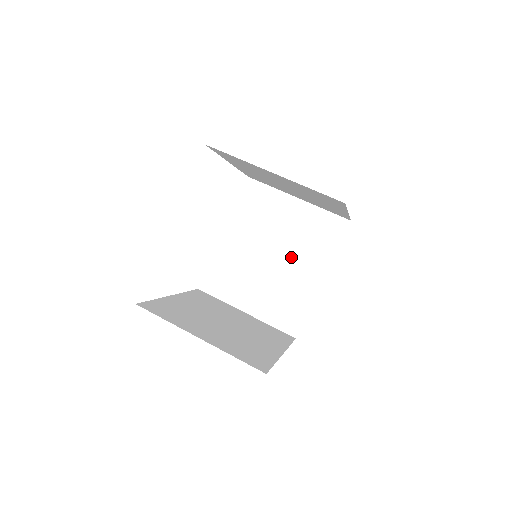
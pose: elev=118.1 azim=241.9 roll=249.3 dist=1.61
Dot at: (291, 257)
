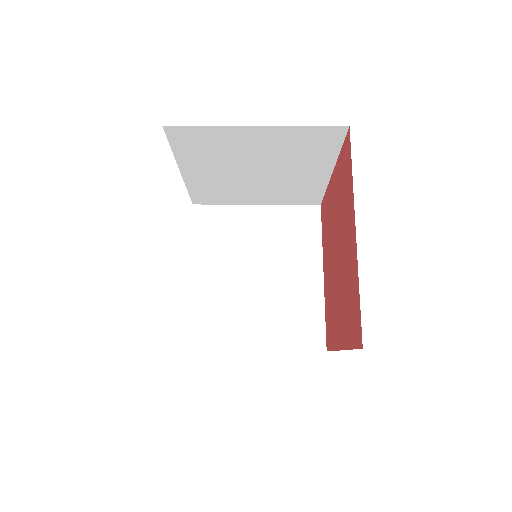
Dot at: (278, 266)
